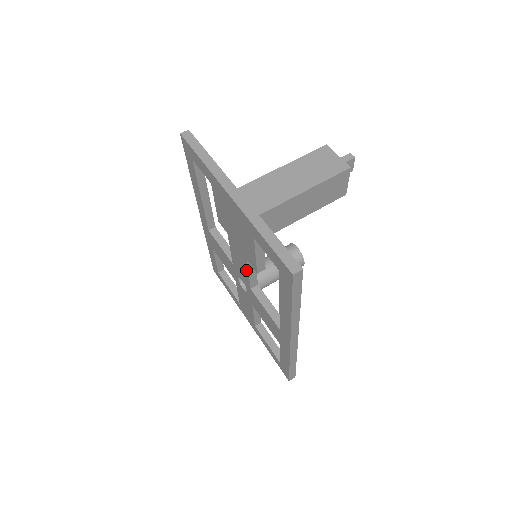
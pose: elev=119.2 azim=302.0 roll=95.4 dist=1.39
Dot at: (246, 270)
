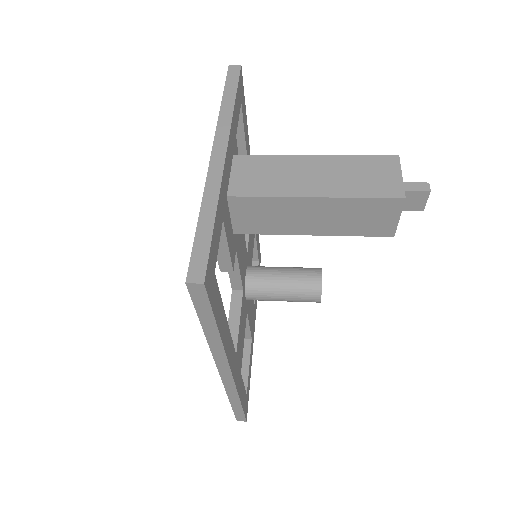
Dot at: occluded
